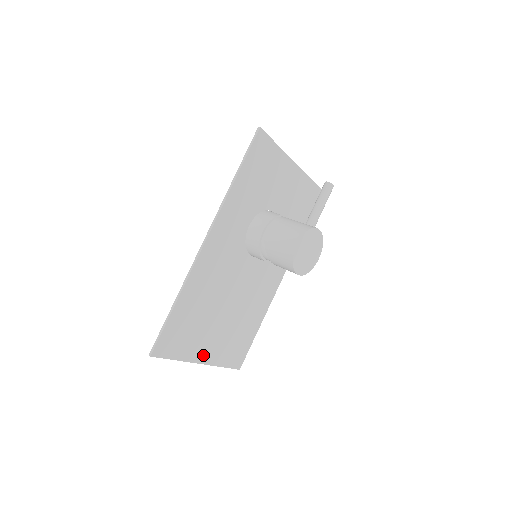
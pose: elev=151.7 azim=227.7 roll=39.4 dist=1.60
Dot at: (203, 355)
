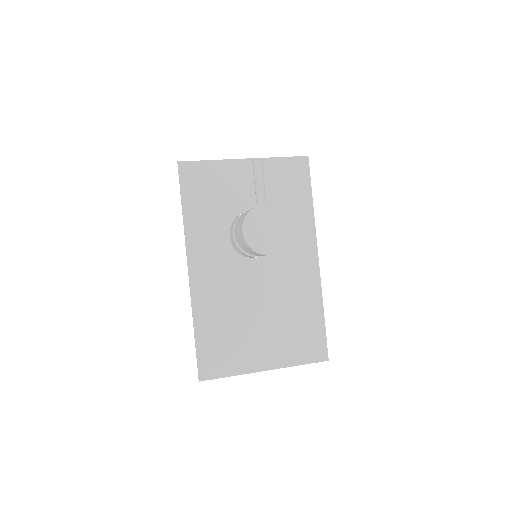
Dot at: (263, 362)
